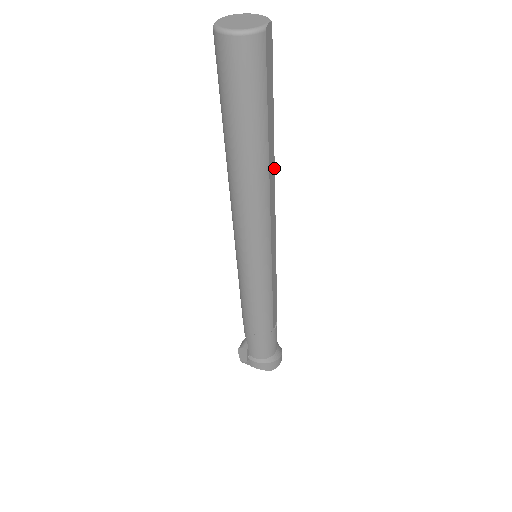
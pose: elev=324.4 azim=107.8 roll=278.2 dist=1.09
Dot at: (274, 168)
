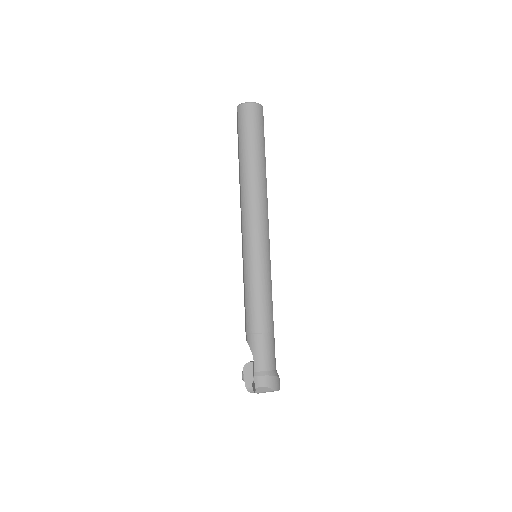
Dot at: occluded
